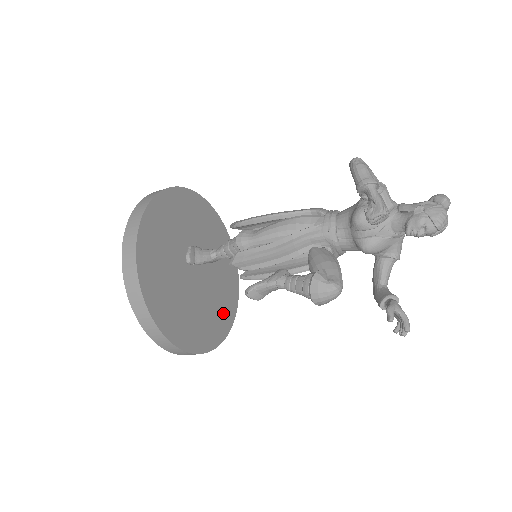
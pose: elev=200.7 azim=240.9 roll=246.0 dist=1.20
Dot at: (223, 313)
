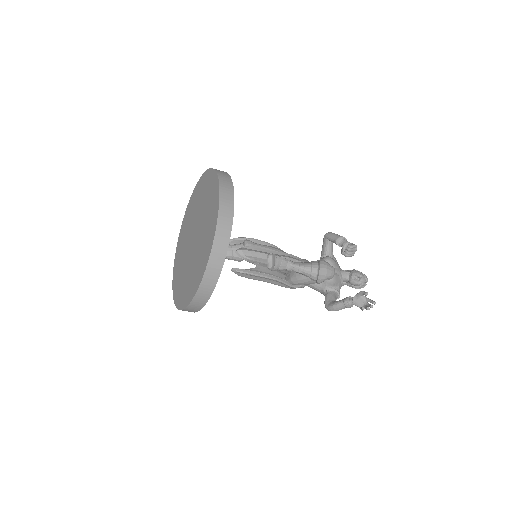
Dot at: occluded
